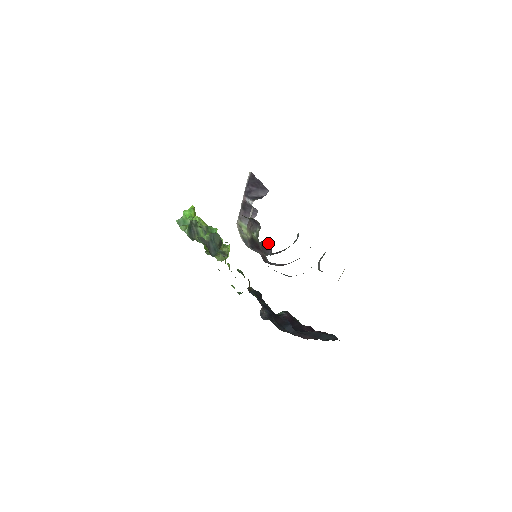
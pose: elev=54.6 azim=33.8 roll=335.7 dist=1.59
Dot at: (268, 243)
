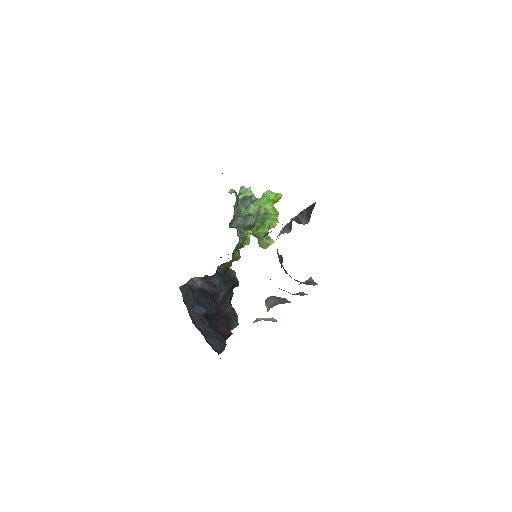
Dot at: occluded
